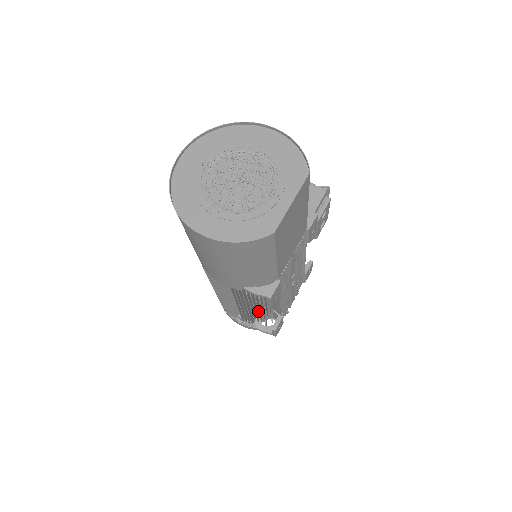
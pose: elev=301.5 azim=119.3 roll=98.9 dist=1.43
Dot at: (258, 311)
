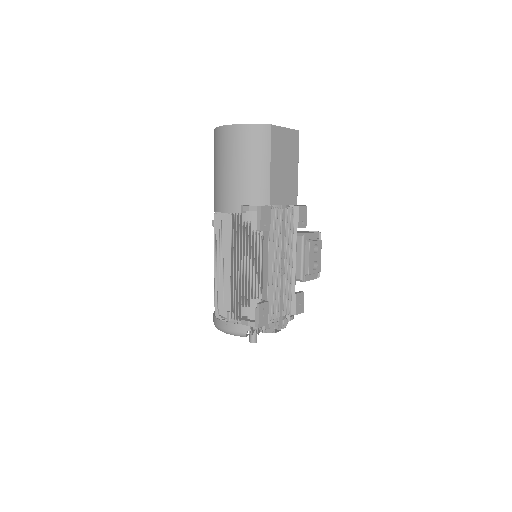
Dot at: (248, 270)
